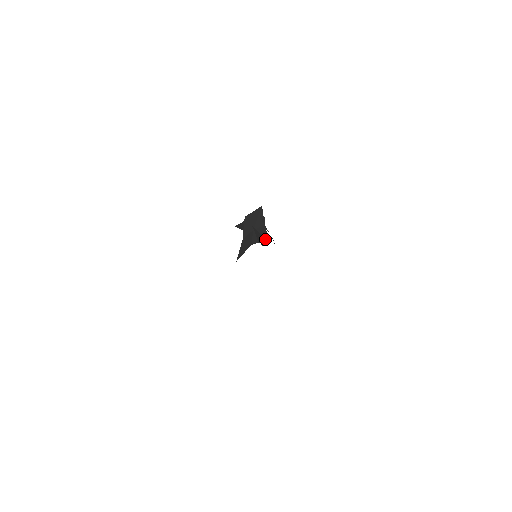
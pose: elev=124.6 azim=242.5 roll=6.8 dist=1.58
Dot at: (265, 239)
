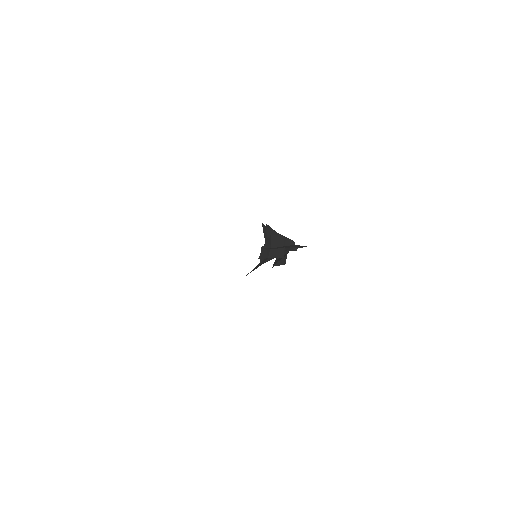
Dot at: occluded
